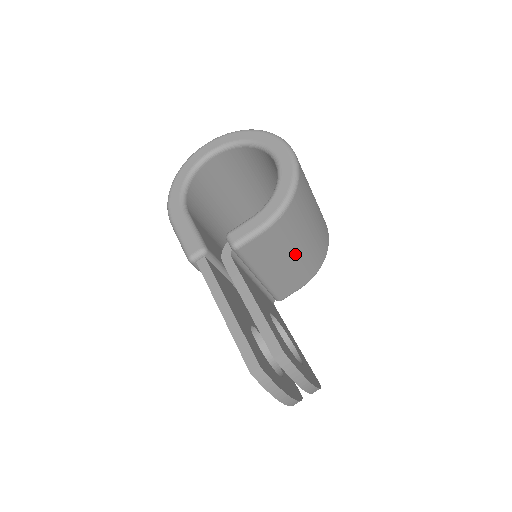
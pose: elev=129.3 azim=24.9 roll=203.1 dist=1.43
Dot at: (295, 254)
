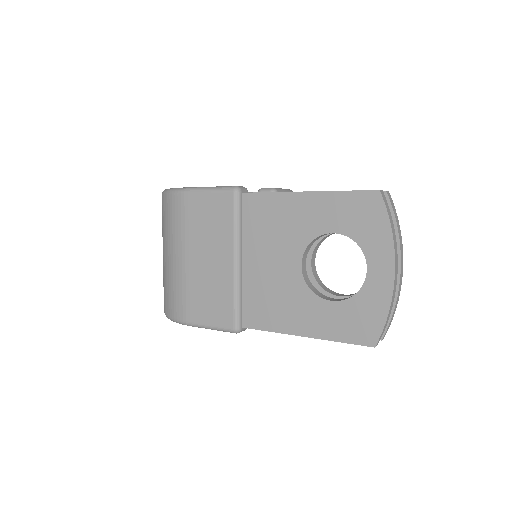
Dot at: occluded
